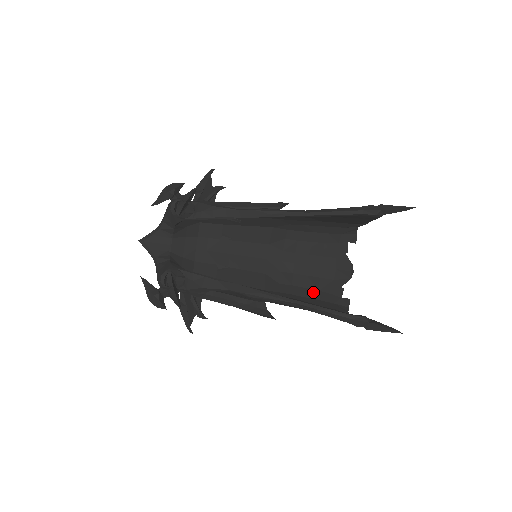
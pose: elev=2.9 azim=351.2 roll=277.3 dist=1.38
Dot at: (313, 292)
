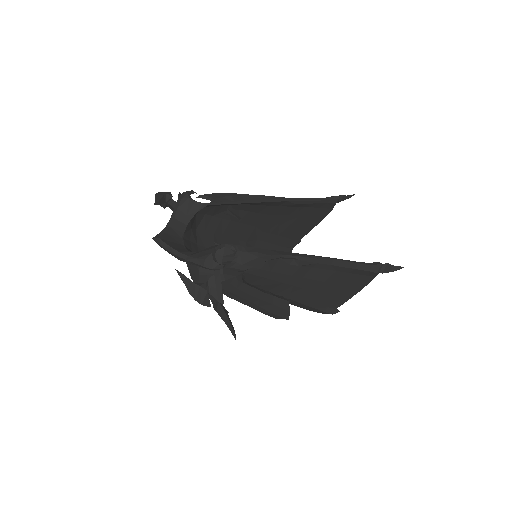
Dot at: occluded
